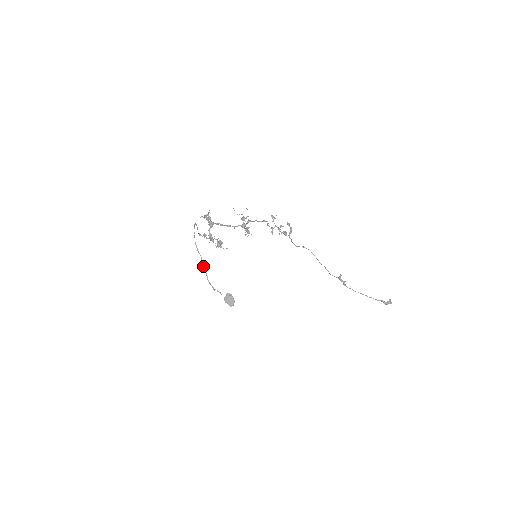
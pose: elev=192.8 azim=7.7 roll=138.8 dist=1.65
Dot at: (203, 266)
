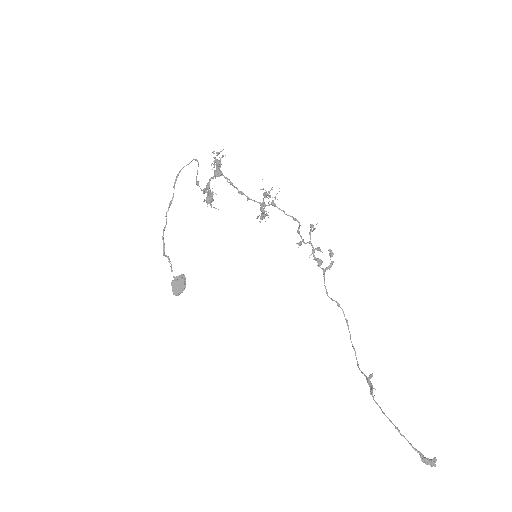
Dot at: (168, 210)
